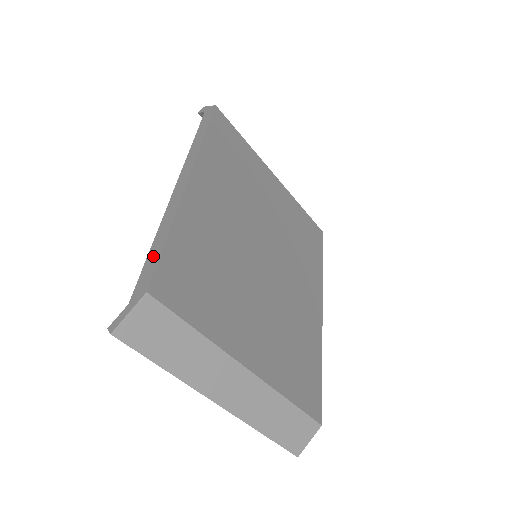
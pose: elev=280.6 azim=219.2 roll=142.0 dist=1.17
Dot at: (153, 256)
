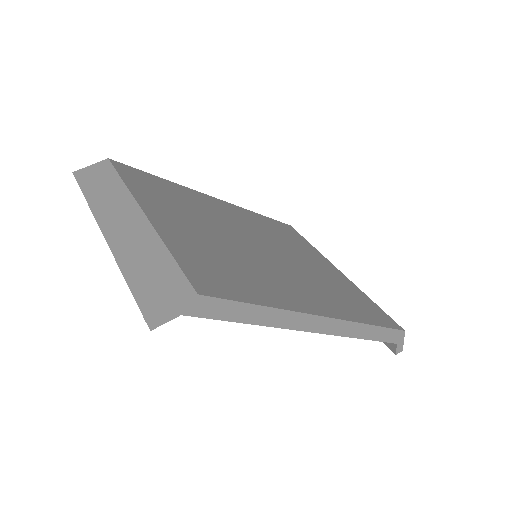
Dot at: occluded
